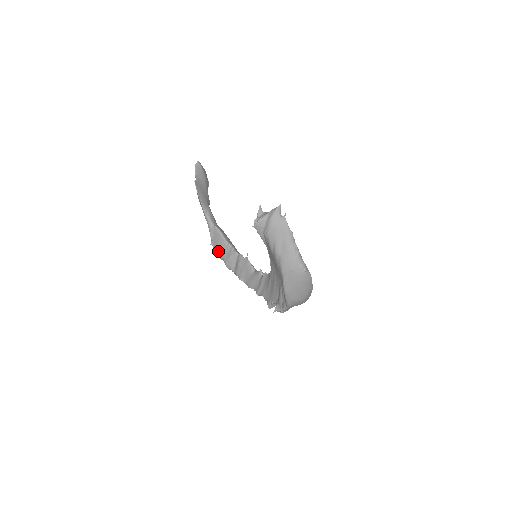
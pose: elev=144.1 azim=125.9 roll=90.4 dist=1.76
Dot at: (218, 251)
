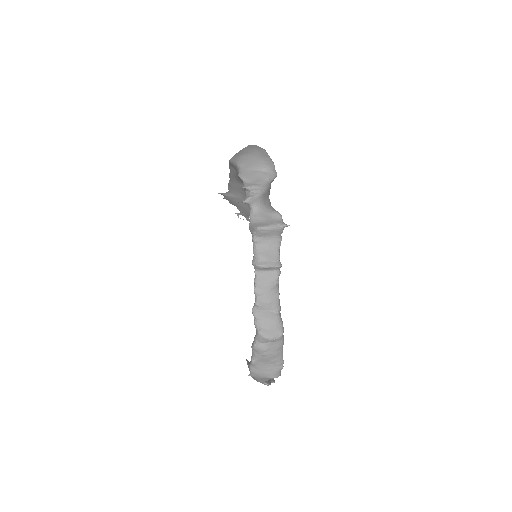
Dot at: occluded
